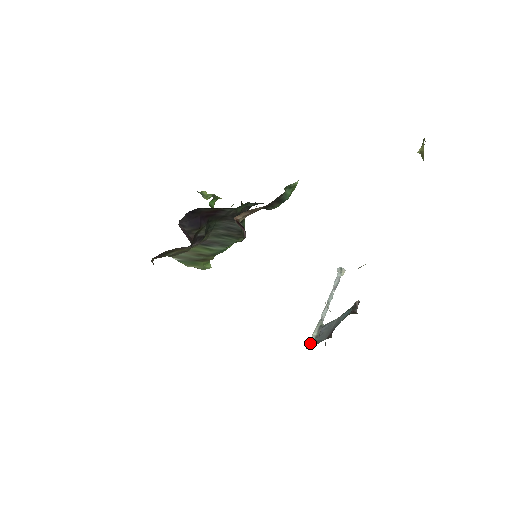
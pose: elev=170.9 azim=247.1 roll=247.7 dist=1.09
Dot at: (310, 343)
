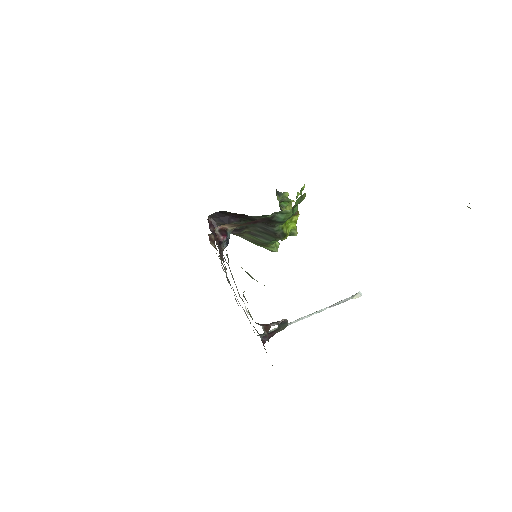
Dot at: (263, 333)
